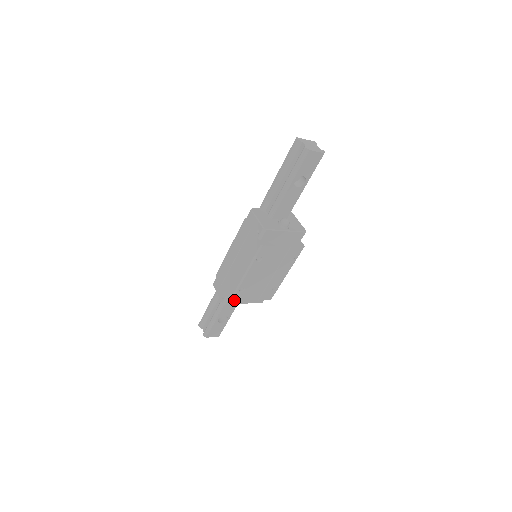
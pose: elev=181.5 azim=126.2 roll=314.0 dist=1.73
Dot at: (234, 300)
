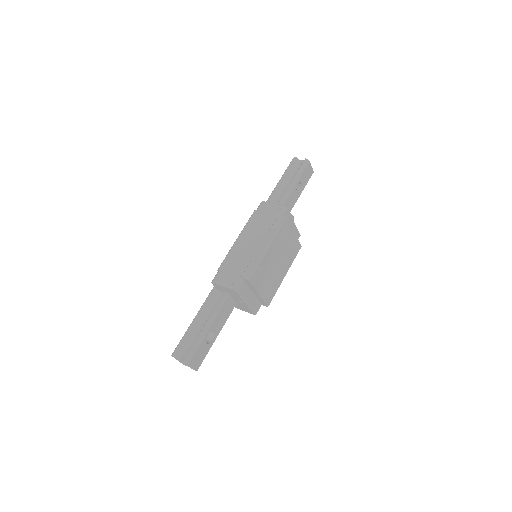
Dot at: (251, 281)
